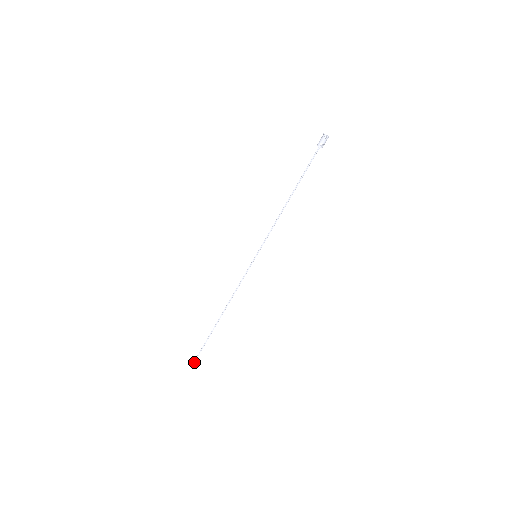
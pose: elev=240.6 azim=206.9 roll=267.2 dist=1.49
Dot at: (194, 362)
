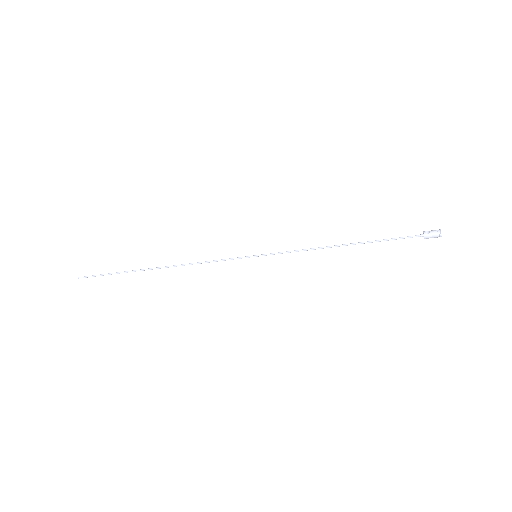
Dot at: occluded
